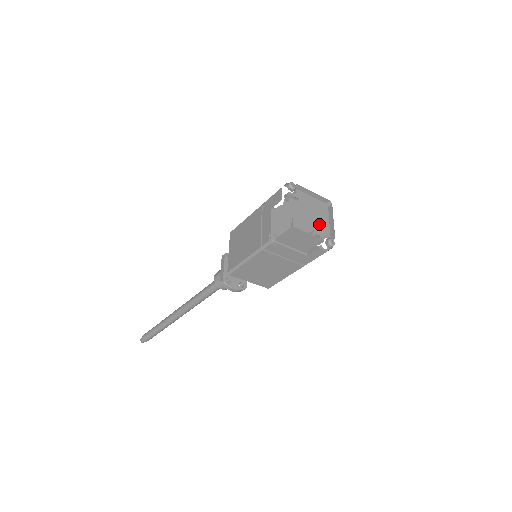
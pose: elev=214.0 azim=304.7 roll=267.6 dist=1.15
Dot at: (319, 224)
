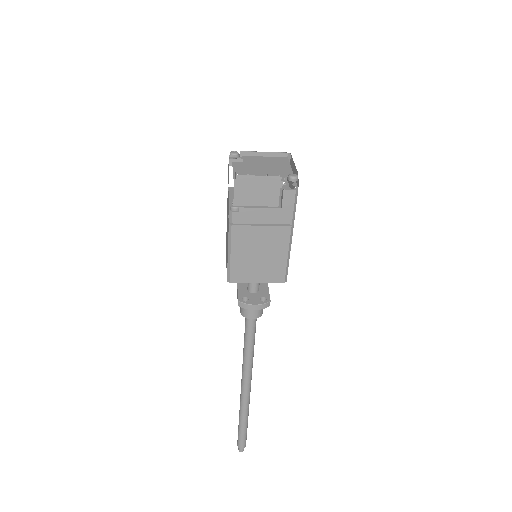
Dot at: (276, 171)
